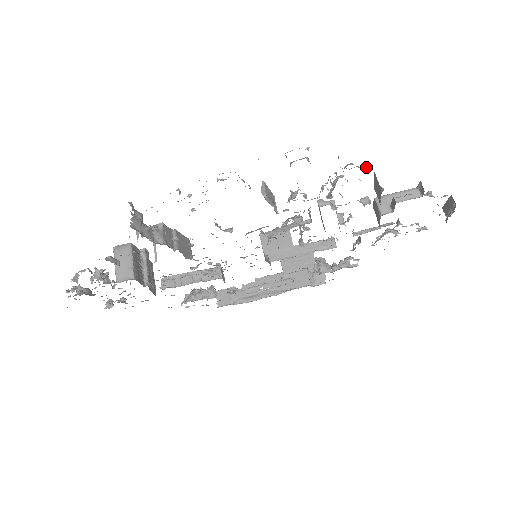
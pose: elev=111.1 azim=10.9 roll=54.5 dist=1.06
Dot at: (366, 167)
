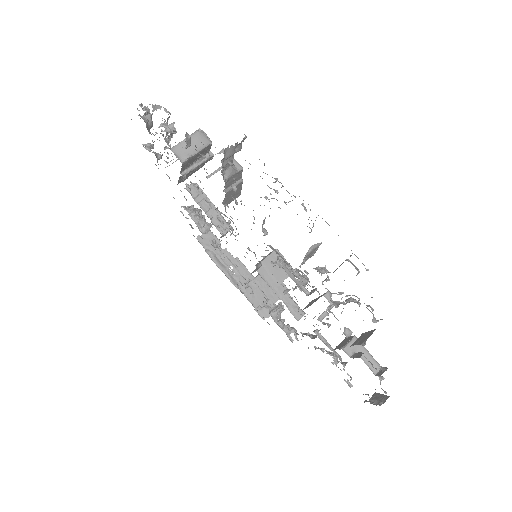
Dot at: (376, 322)
